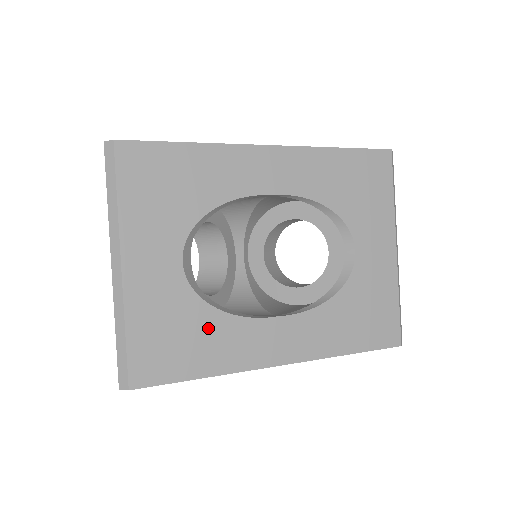
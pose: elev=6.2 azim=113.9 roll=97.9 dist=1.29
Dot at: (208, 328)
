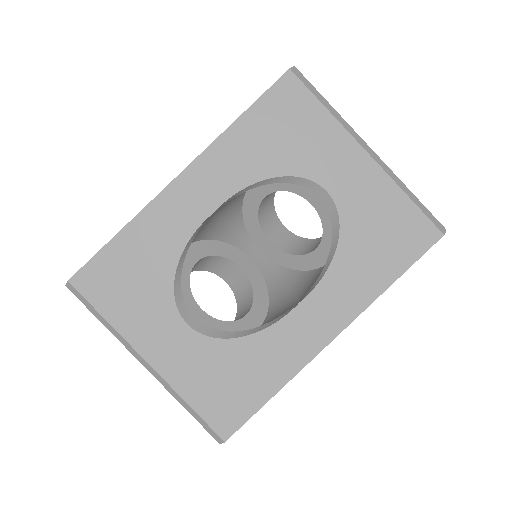
Dot at: (247, 356)
